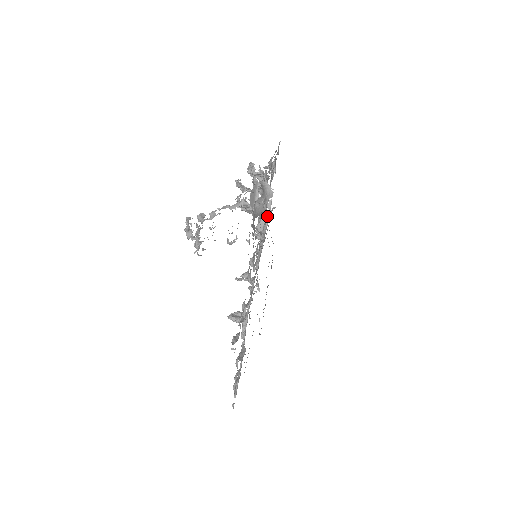
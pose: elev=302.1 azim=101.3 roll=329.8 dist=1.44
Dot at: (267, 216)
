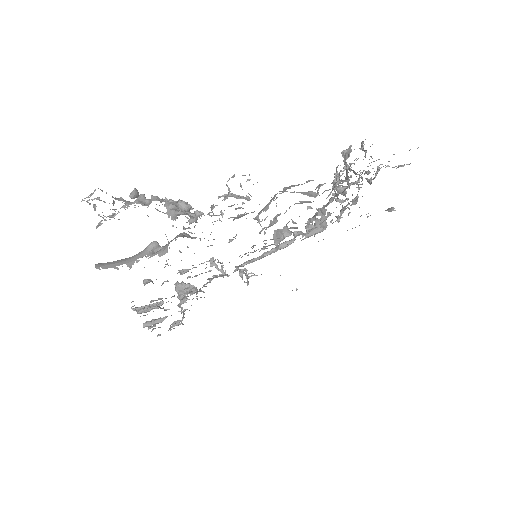
Dot at: occluded
